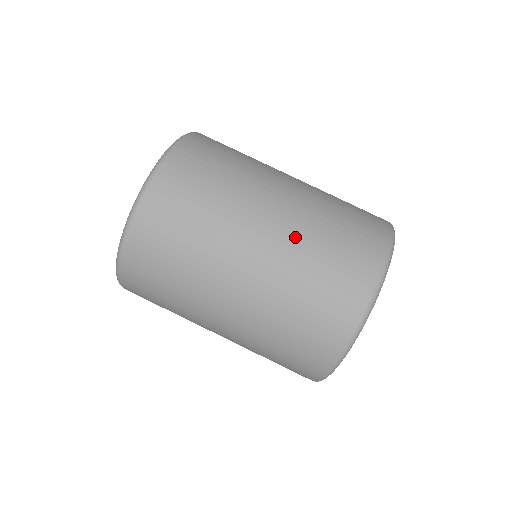
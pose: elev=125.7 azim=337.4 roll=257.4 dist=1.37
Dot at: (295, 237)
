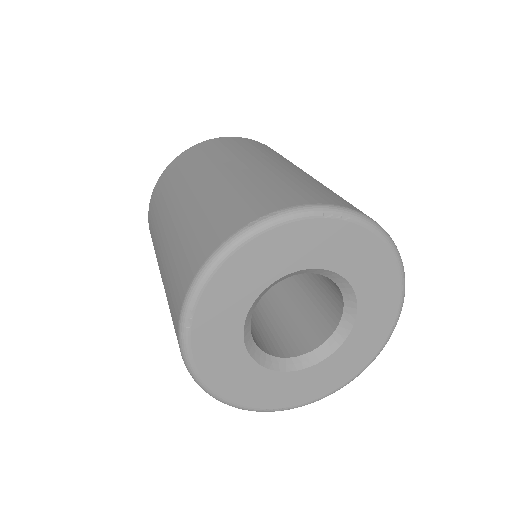
Dot at: (233, 180)
